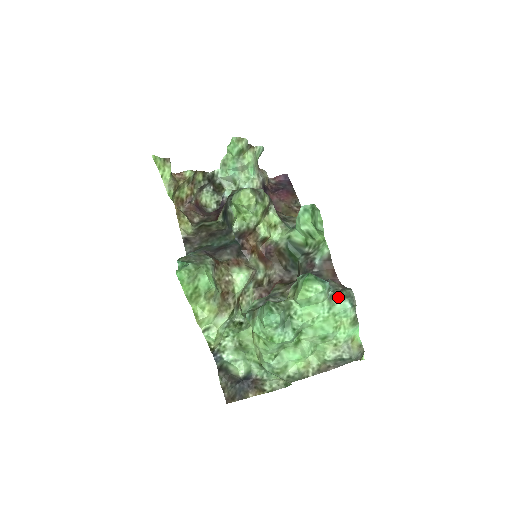
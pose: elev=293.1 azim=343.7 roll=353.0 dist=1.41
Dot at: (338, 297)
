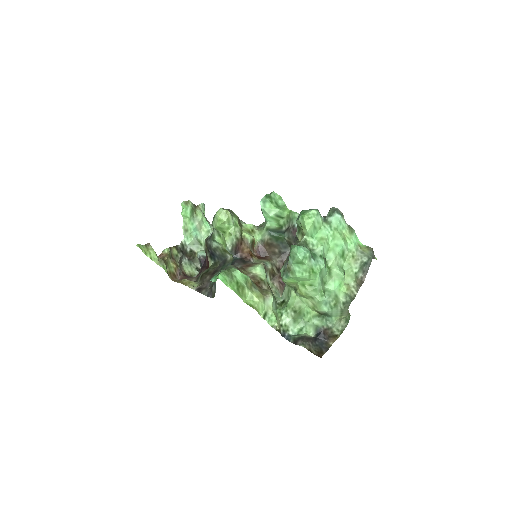
Dot at: (329, 217)
